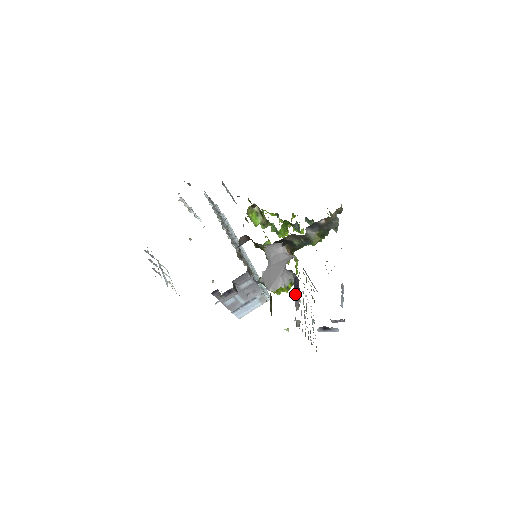
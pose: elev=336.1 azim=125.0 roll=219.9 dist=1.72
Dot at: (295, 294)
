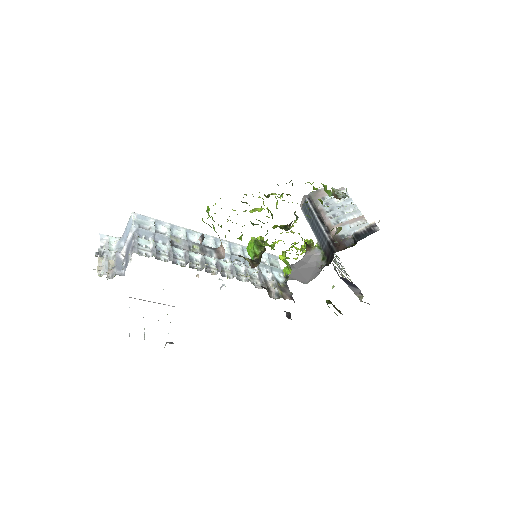
Dot at: (348, 285)
